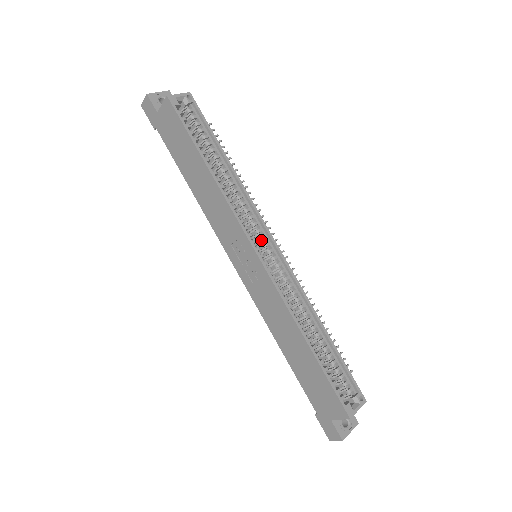
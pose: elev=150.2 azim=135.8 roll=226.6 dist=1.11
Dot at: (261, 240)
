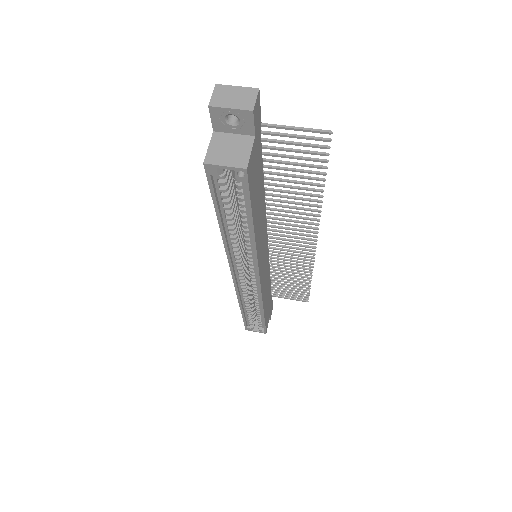
Dot at: occluded
